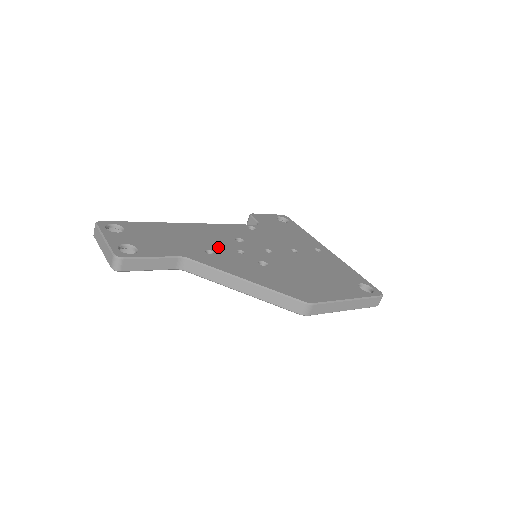
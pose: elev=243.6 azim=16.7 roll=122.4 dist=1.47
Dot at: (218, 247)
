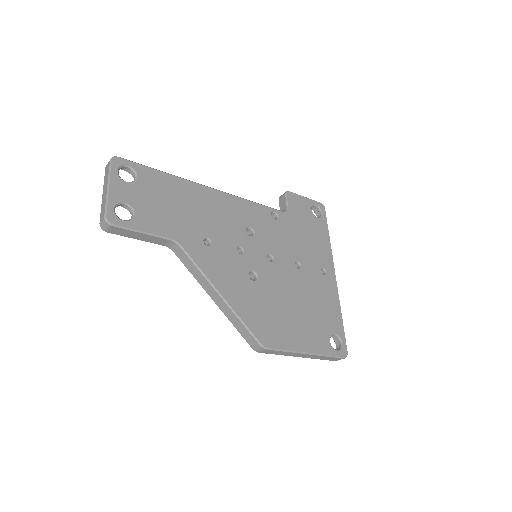
Dot at: (221, 236)
